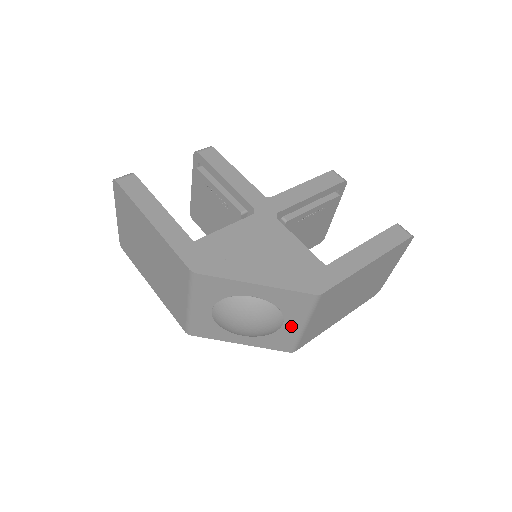
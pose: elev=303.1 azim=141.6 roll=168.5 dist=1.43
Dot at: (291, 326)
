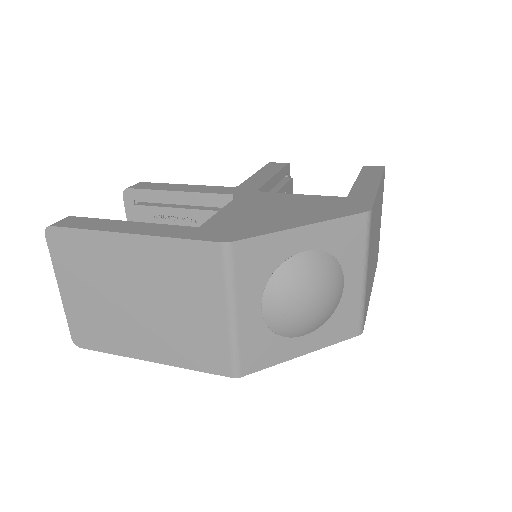
Dot at: (352, 284)
